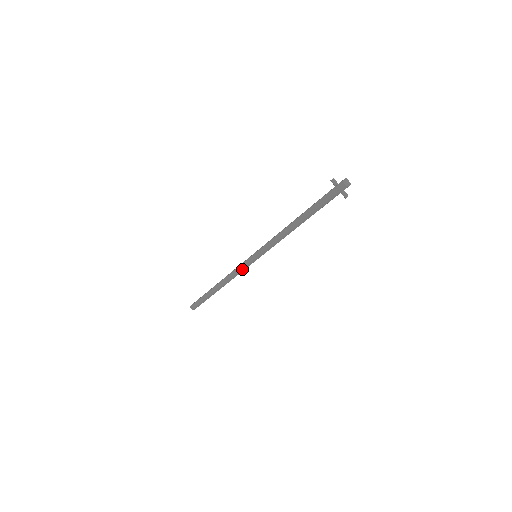
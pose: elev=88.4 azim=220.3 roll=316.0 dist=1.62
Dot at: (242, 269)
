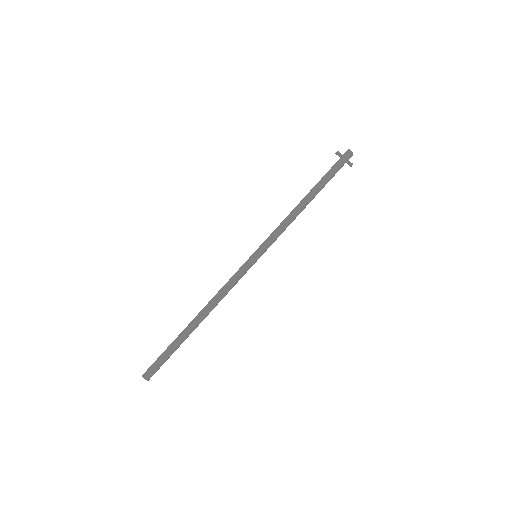
Dot at: (238, 277)
